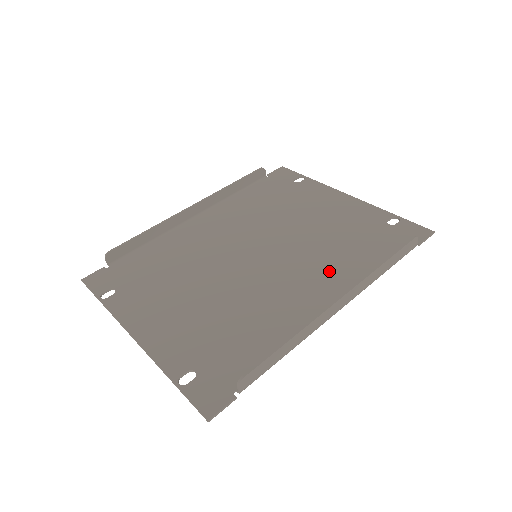
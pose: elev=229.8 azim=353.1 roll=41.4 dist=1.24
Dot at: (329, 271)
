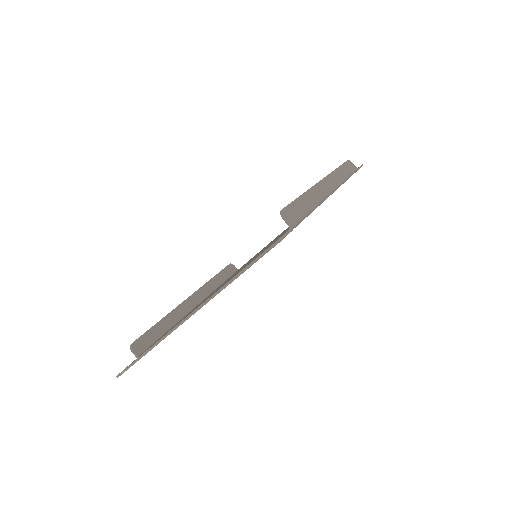
Dot at: occluded
